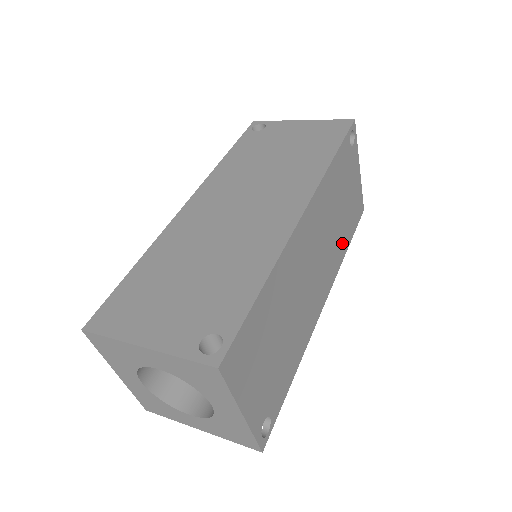
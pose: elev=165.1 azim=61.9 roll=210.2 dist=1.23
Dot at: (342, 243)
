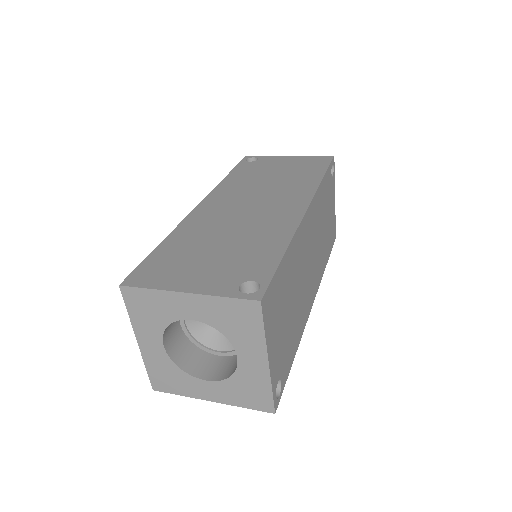
Dot at: (324, 256)
